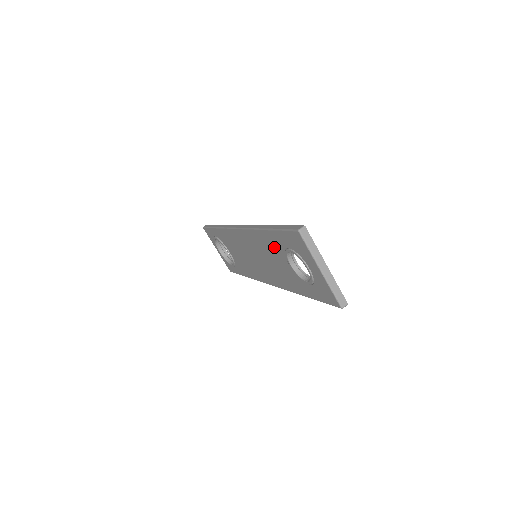
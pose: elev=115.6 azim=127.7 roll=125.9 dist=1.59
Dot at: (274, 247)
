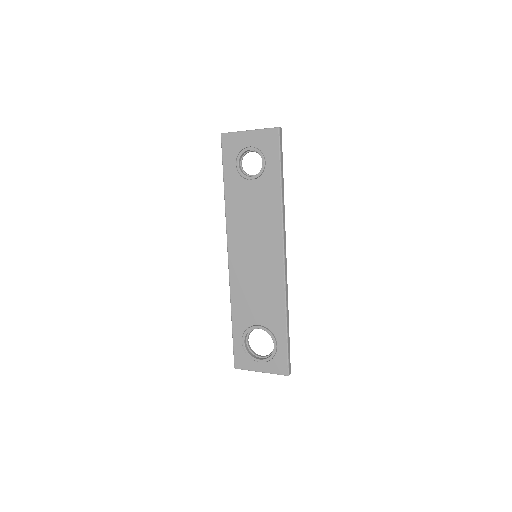
Dot at: (238, 191)
